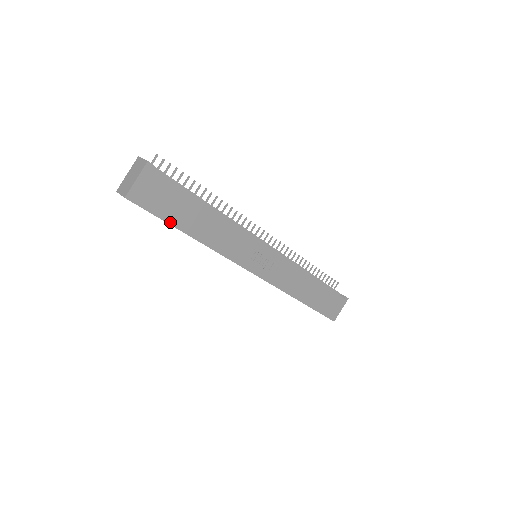
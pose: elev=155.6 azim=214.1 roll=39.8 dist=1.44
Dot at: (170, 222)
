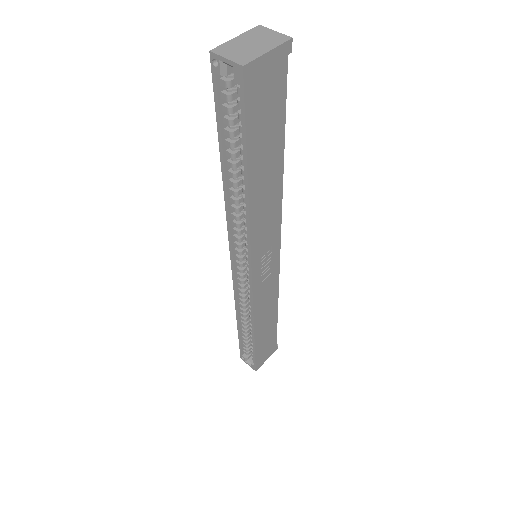
Dot at: (249, 148)
